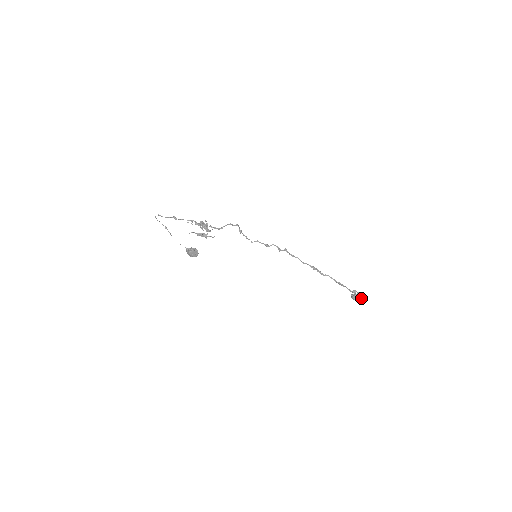
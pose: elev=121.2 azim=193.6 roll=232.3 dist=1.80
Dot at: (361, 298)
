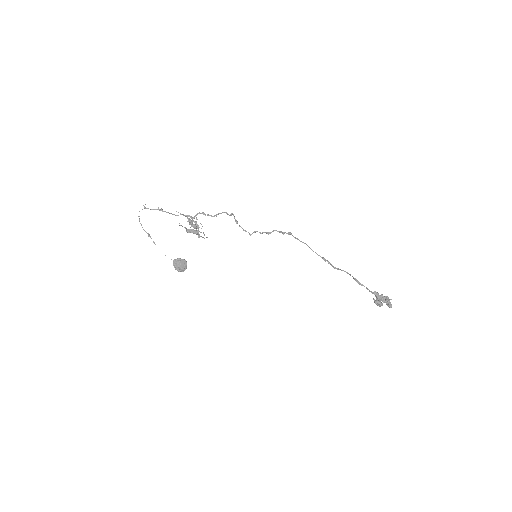
Dot at: (386, 301)
